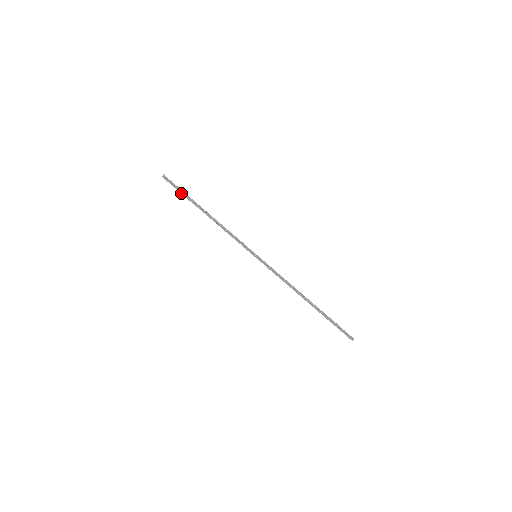
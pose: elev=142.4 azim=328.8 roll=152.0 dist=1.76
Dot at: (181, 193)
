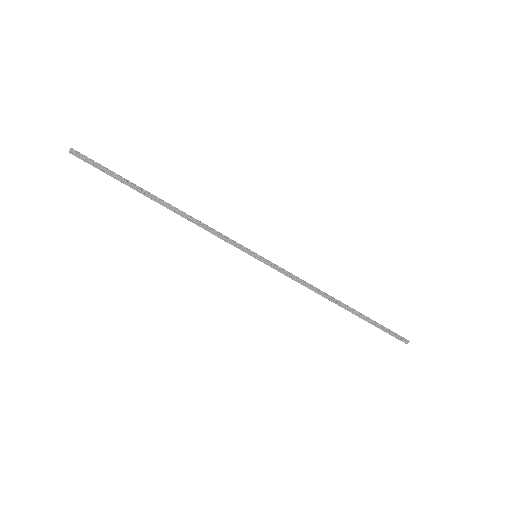
Dot at: occluded
